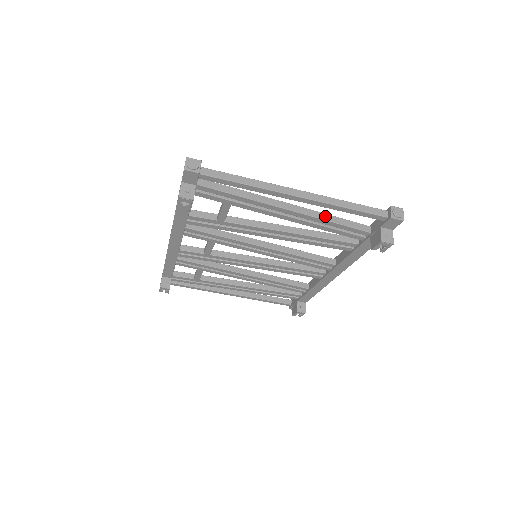
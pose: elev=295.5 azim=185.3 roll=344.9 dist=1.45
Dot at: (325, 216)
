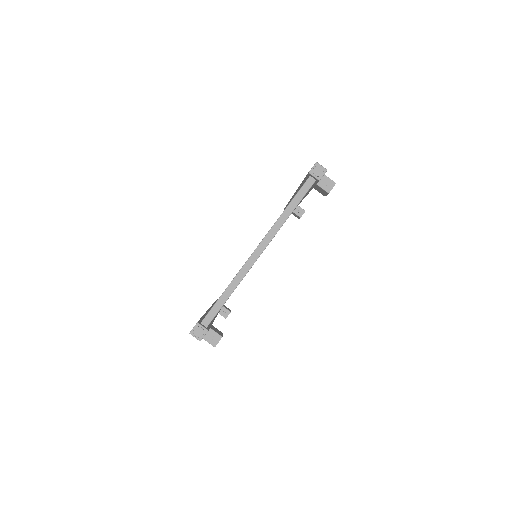
Dot at: occluded
